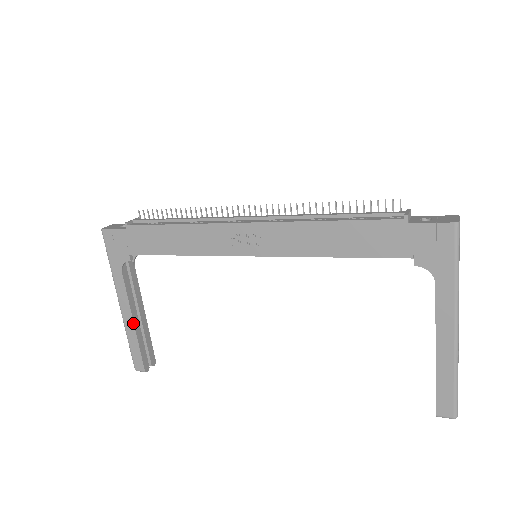
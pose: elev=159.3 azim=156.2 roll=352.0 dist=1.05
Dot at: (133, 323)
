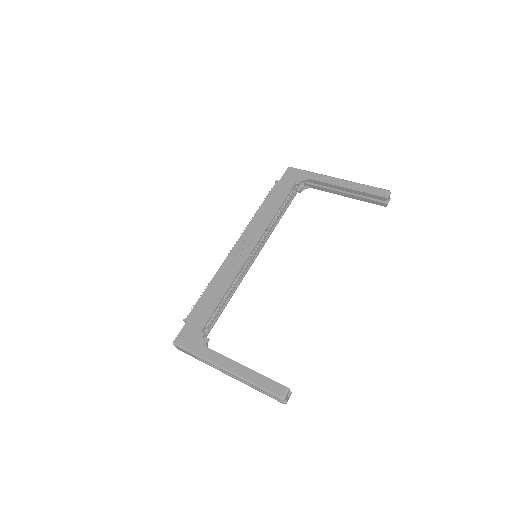
Dot at: (244, 366)
